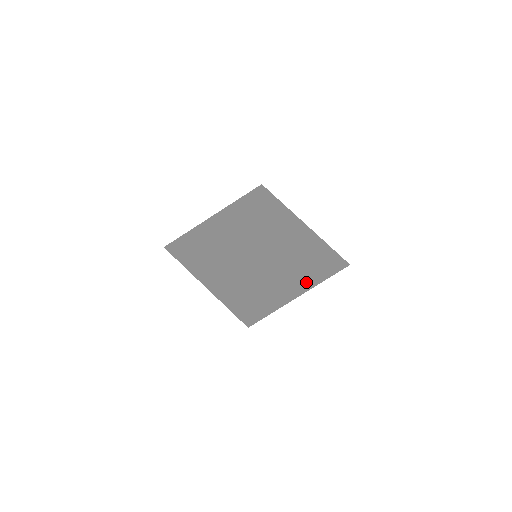
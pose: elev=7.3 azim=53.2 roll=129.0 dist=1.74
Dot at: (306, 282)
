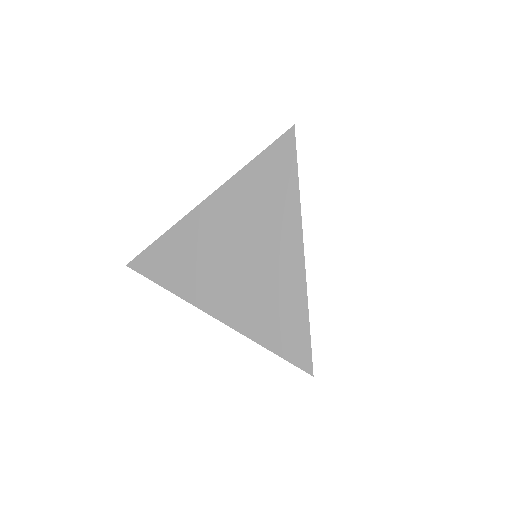
Dot at: (284, 198)
